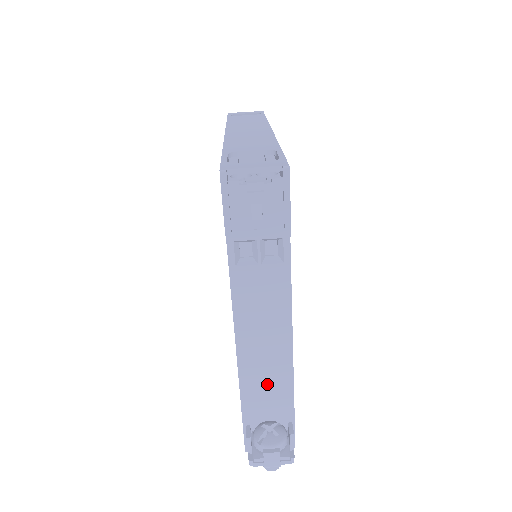
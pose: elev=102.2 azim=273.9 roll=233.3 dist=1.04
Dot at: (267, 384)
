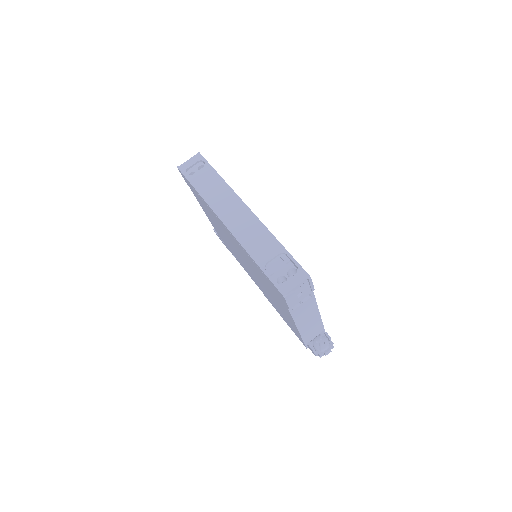
Dot at: (311, 328)
